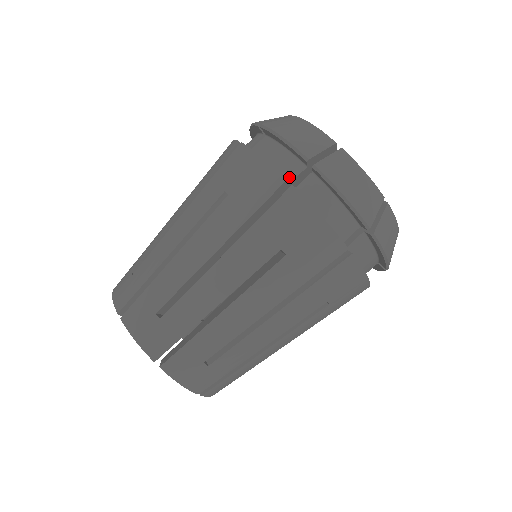
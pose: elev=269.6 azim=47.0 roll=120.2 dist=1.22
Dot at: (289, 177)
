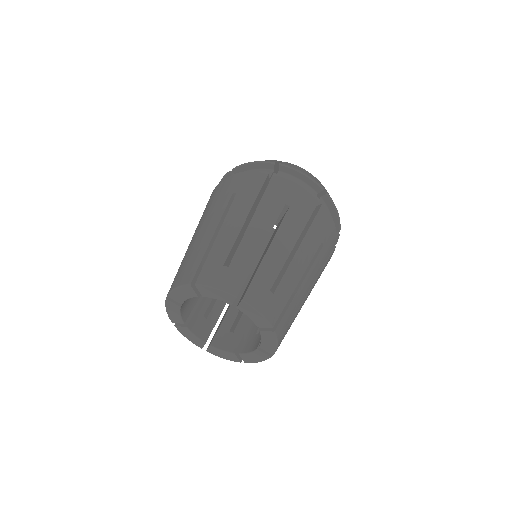
Dot at: occluded
